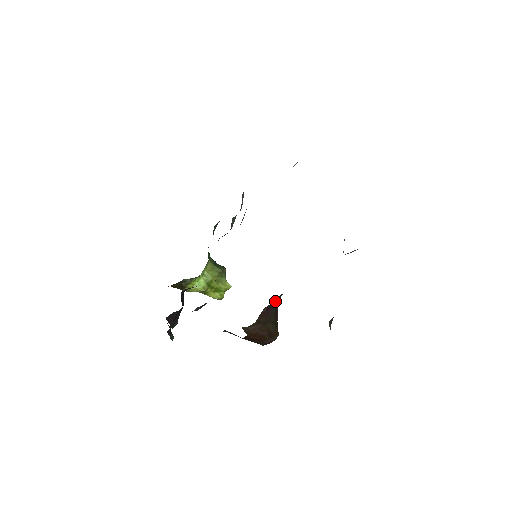
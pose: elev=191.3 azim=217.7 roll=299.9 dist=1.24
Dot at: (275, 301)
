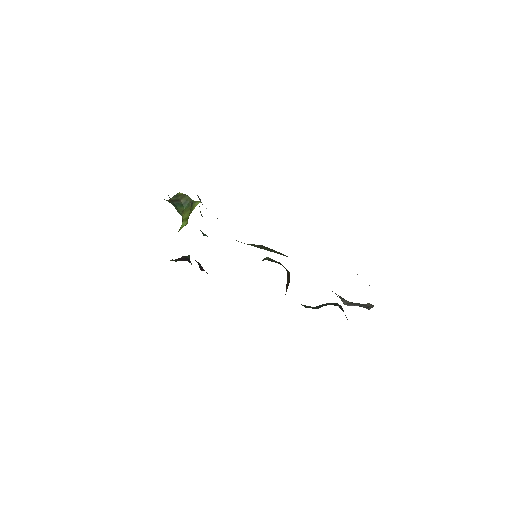
Dot at: occluded
